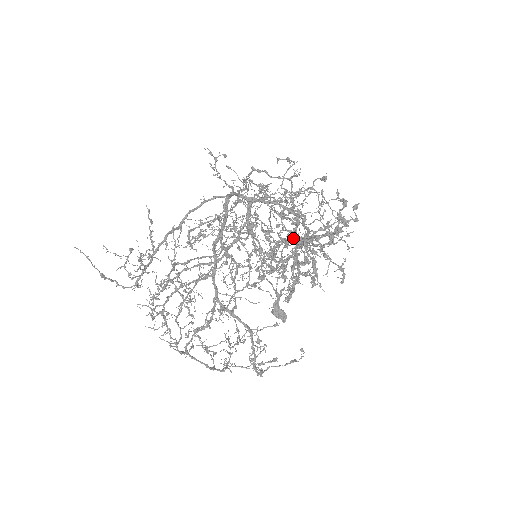
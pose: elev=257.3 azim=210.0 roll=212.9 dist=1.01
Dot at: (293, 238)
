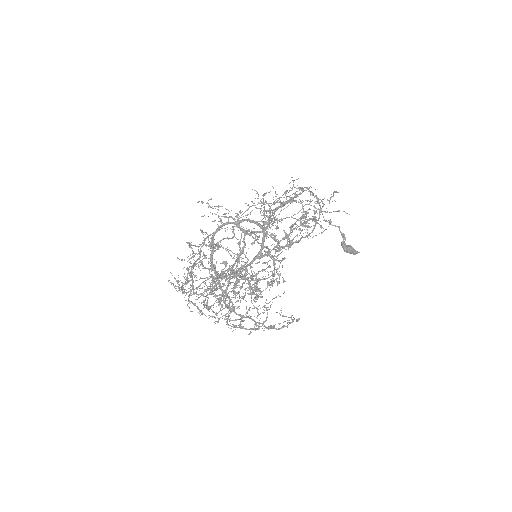
Dot at: occluded
